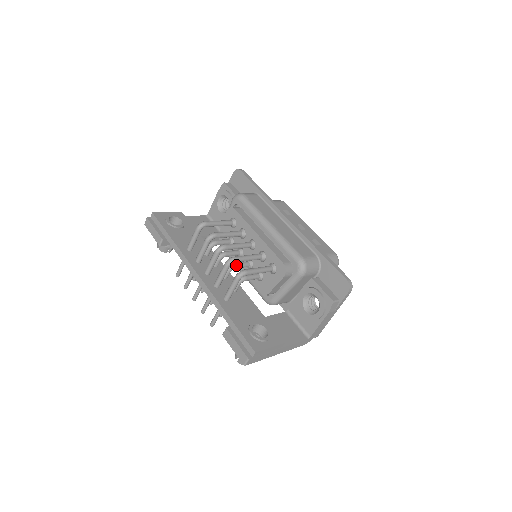
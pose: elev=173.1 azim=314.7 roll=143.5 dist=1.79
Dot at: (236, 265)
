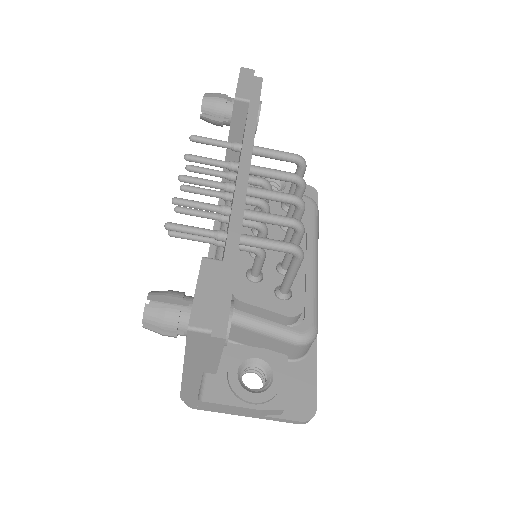
Dot at: (267, 234)
